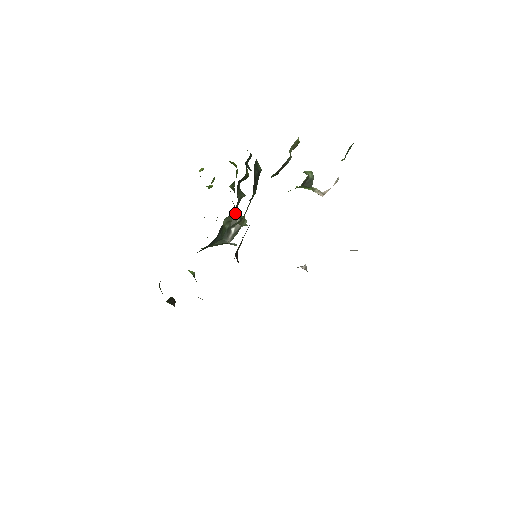
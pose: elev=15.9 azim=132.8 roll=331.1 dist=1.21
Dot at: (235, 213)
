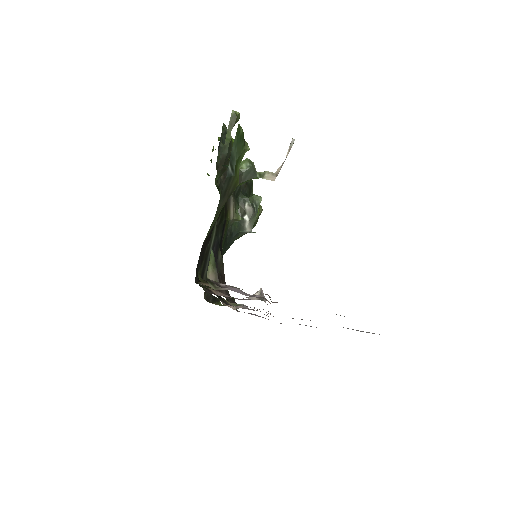
Dot at: (240, 199)
